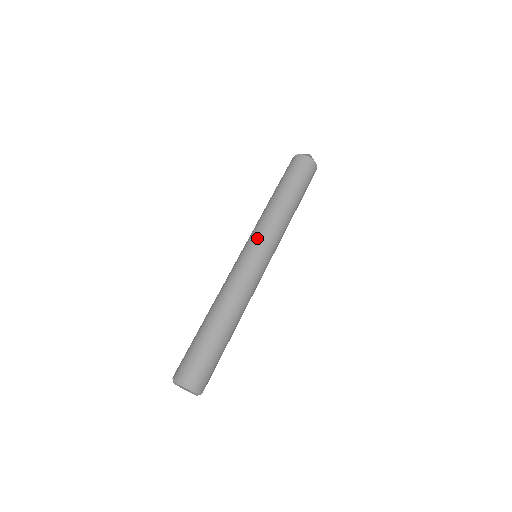
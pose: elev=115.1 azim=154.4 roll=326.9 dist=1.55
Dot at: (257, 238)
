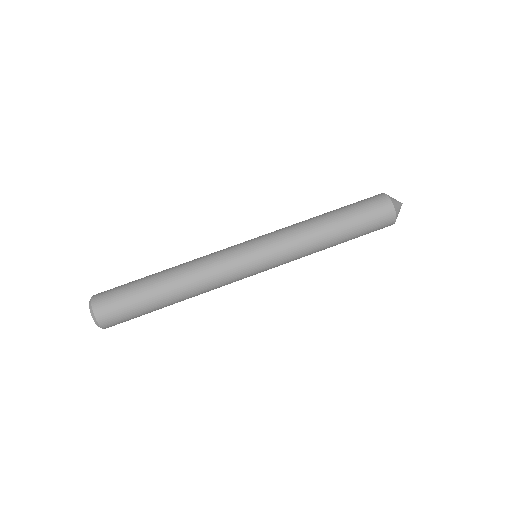
Dot at: (269, 246)
